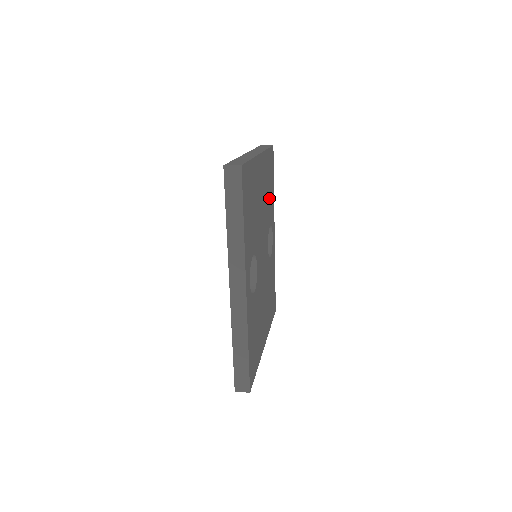
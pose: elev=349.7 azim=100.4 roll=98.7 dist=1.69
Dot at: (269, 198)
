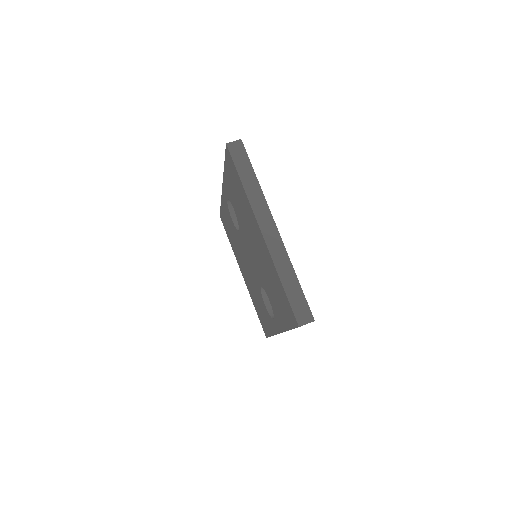
Dot at: occluded
